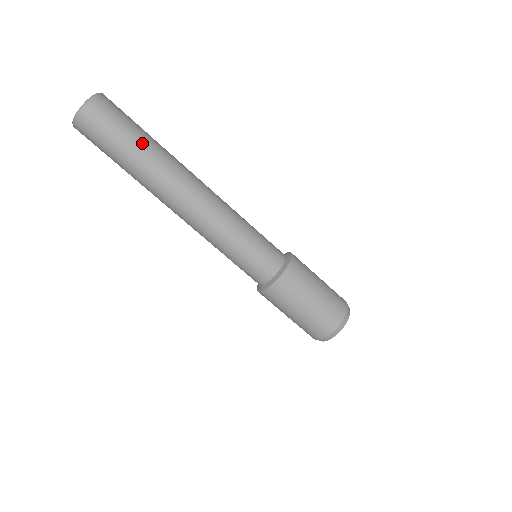
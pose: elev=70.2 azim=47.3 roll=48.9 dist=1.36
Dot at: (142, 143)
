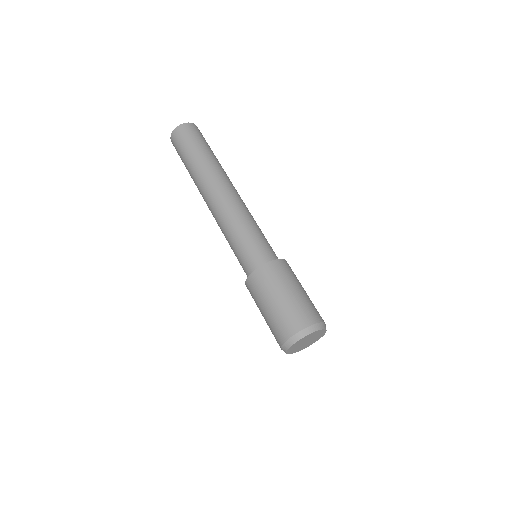
Dot at: (196, 155)
